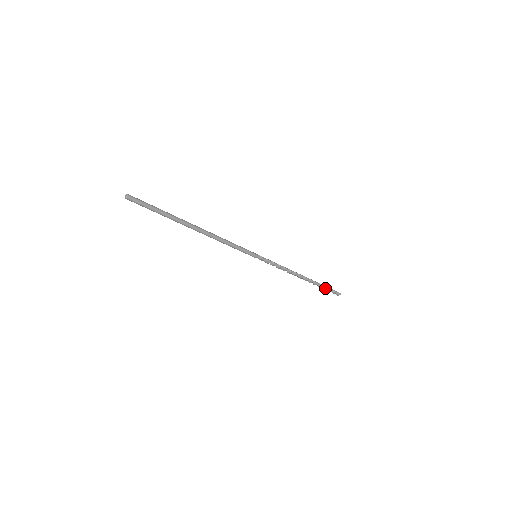
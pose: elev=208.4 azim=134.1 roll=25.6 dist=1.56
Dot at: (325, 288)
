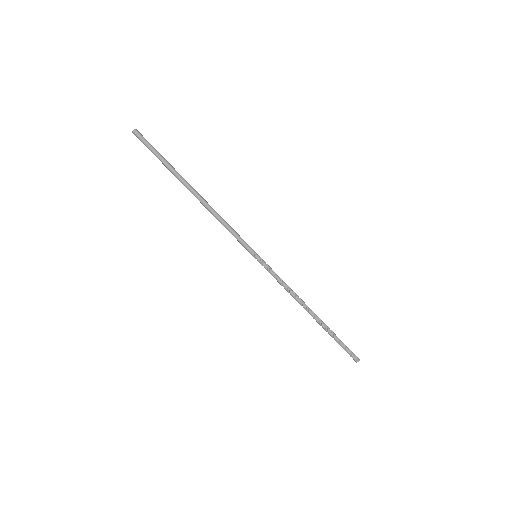
Dot at: (339, 341)
